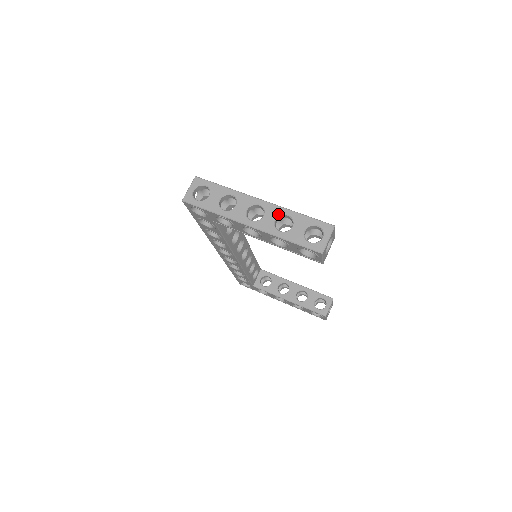
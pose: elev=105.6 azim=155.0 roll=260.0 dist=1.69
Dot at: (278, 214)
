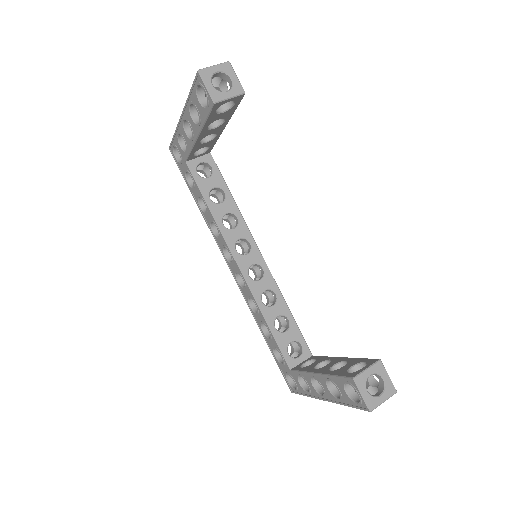
Dot at: occluded
